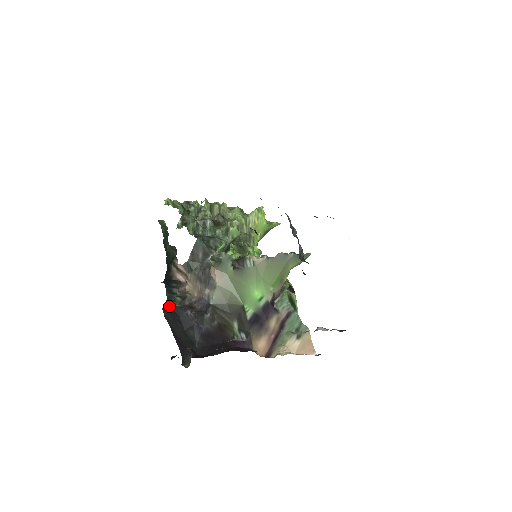
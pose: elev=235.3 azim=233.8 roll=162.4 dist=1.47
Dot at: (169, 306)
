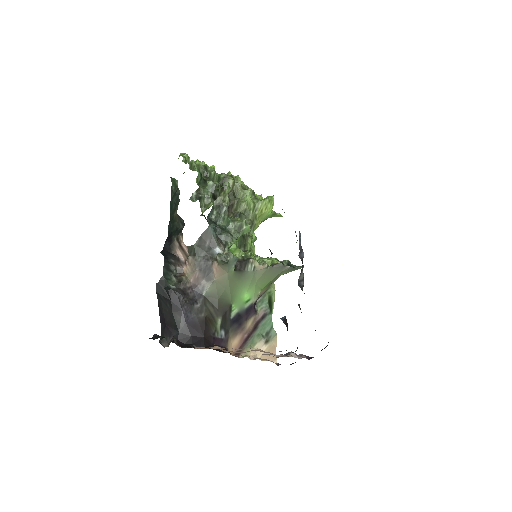
Dot at: (163, 283)
